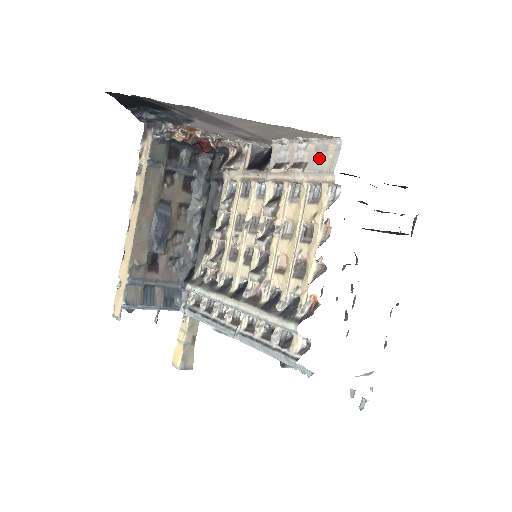
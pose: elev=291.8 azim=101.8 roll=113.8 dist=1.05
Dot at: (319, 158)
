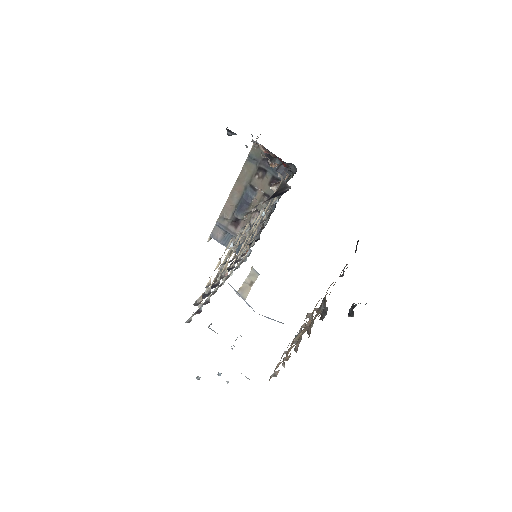
Dot at: occluded
